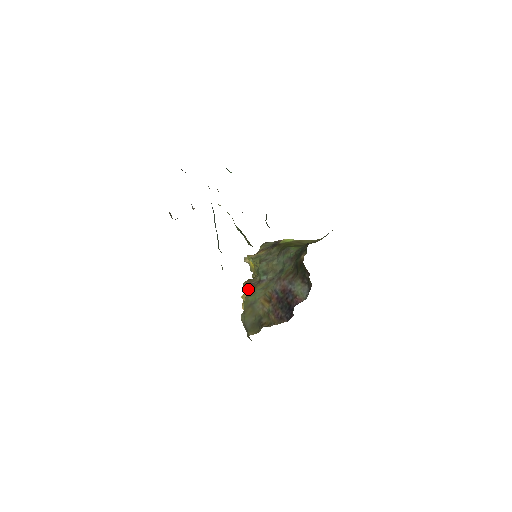
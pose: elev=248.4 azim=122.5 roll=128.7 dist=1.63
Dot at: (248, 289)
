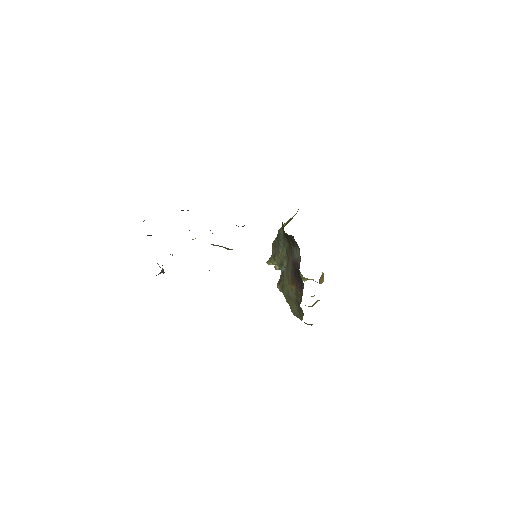
Dot at: (280, 287)
